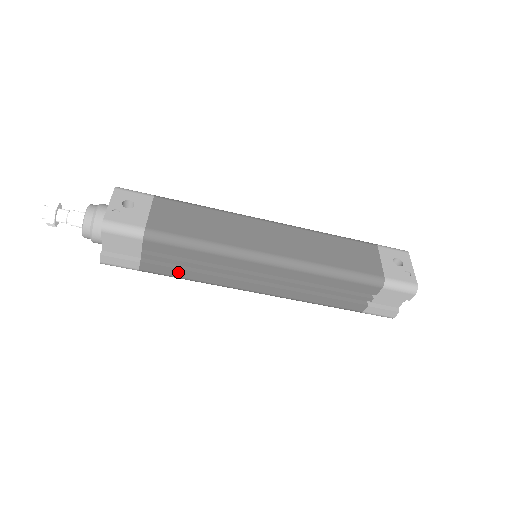
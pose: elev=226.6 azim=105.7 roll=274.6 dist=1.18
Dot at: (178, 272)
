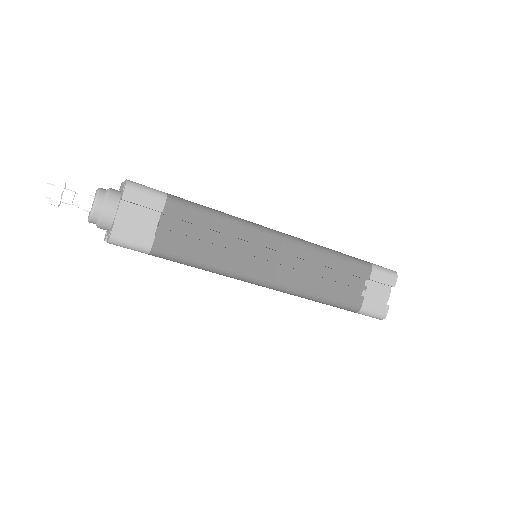
Dot at: (193, 251)
